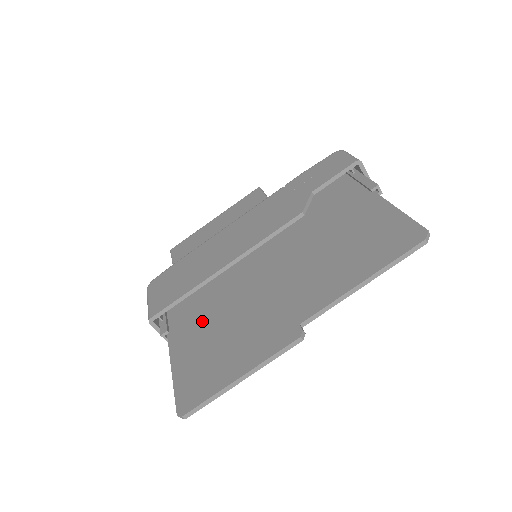
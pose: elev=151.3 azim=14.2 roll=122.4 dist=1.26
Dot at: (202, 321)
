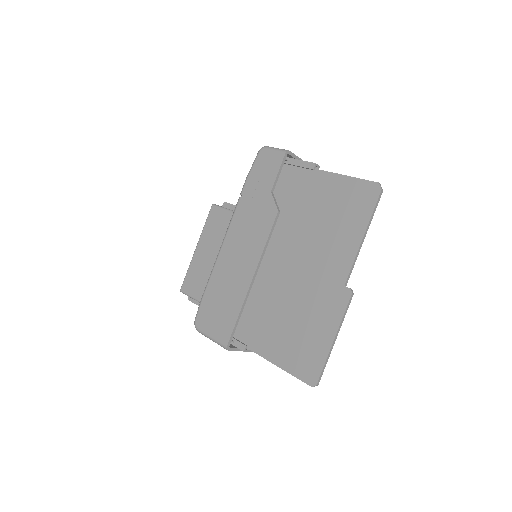
Dot at: (267, 324)
